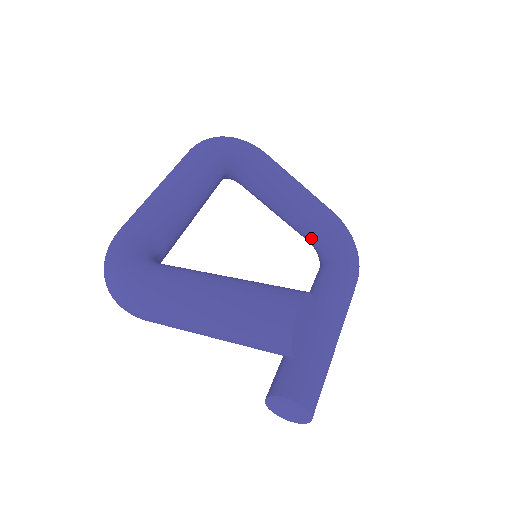
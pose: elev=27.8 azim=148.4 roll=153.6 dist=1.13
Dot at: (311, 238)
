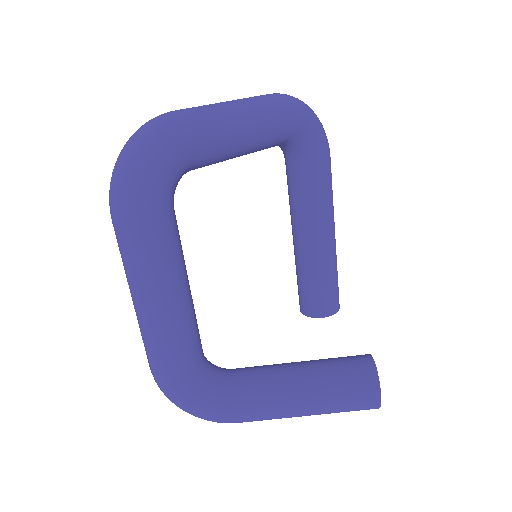
Dot at: occluded
